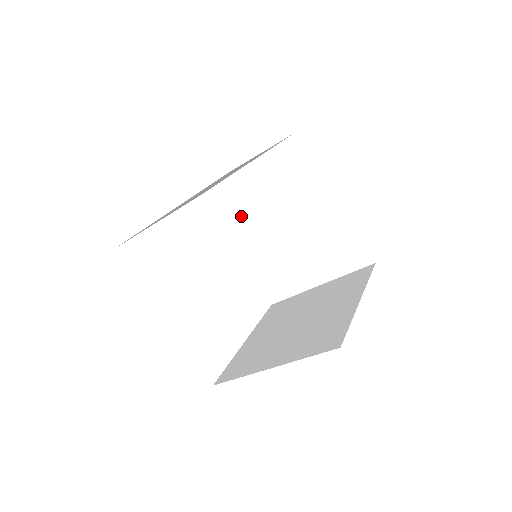
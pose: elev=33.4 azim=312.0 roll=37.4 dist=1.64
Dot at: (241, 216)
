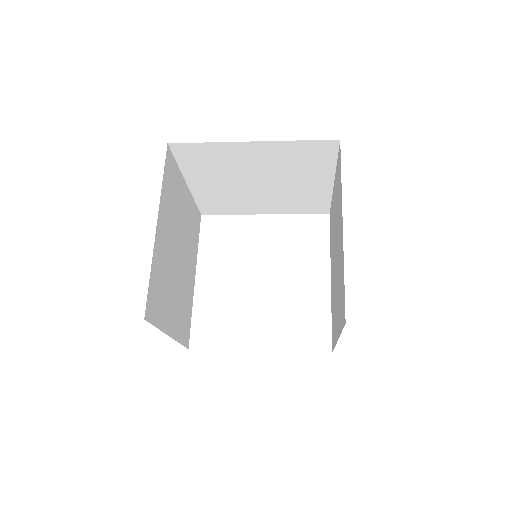
Dot at: (332, 239)
